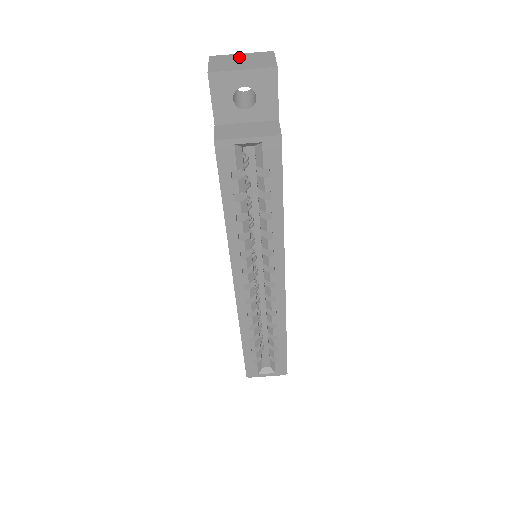
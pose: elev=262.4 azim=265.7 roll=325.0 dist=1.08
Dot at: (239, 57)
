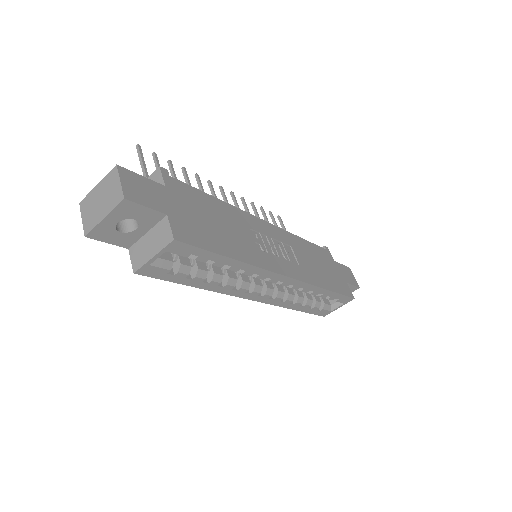
Dot at: (97, 194)
